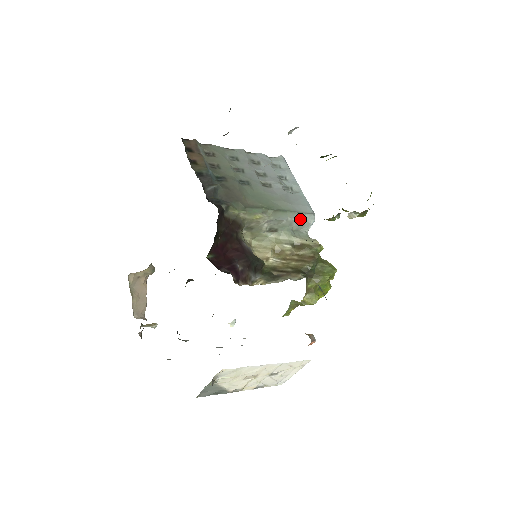
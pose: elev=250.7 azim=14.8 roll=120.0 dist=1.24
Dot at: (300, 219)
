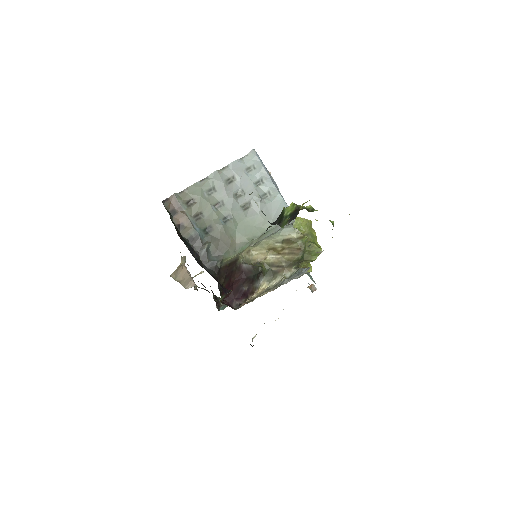
Dot at: occluded
